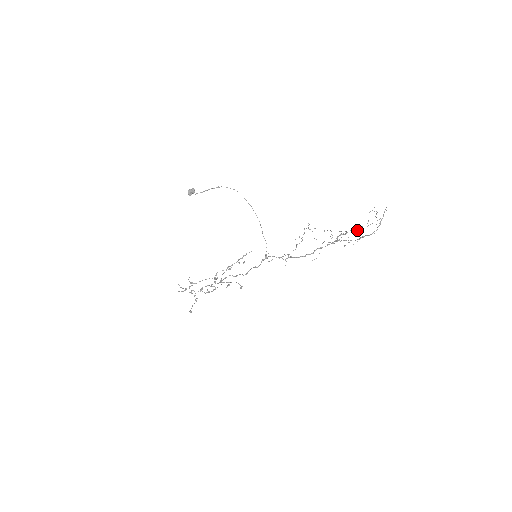
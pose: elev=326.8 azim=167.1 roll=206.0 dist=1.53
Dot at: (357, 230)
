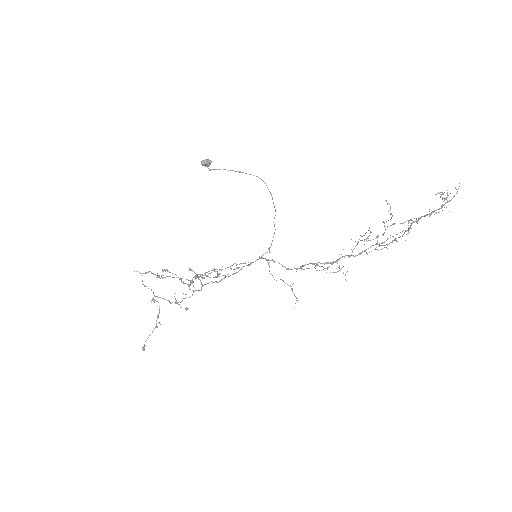
Dot at: occluded
